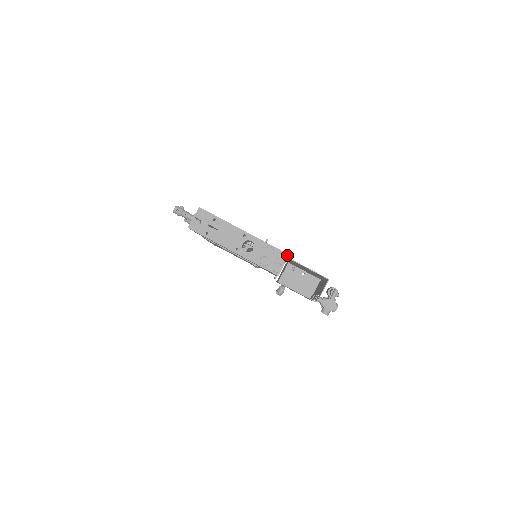
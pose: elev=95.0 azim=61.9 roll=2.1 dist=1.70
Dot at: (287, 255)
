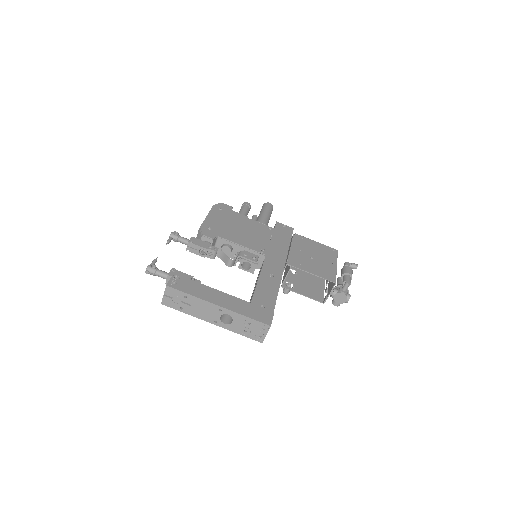
Dot at: (268, 326)
